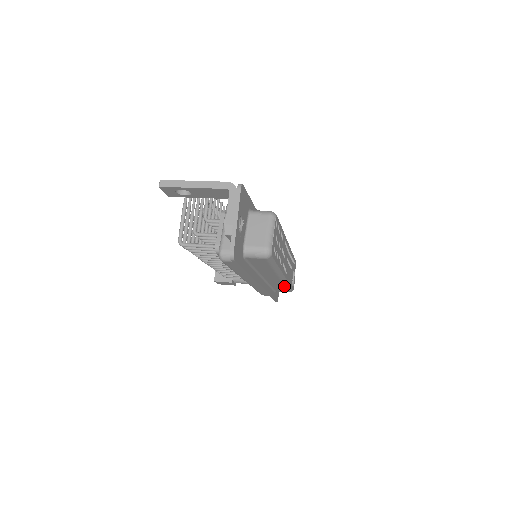
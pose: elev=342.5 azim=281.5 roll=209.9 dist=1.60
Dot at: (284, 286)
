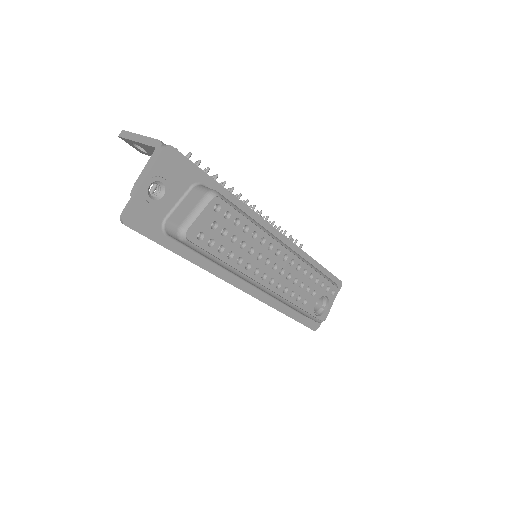
Dot at: (291, 306)
